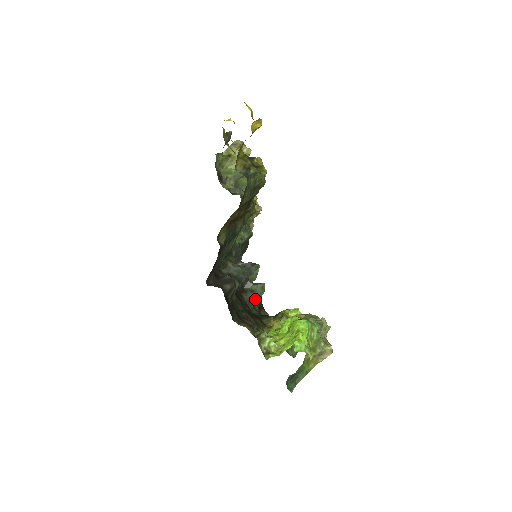
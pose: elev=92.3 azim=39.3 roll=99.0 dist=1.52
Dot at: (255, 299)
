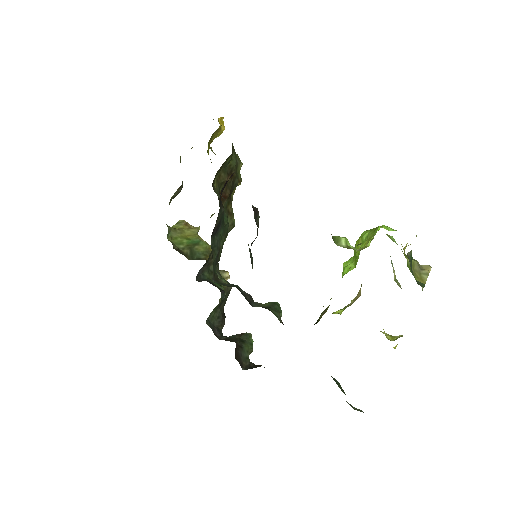
Dot at: (275, 313)
